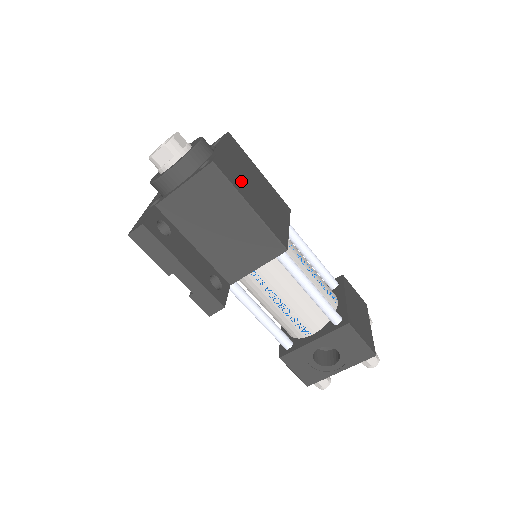
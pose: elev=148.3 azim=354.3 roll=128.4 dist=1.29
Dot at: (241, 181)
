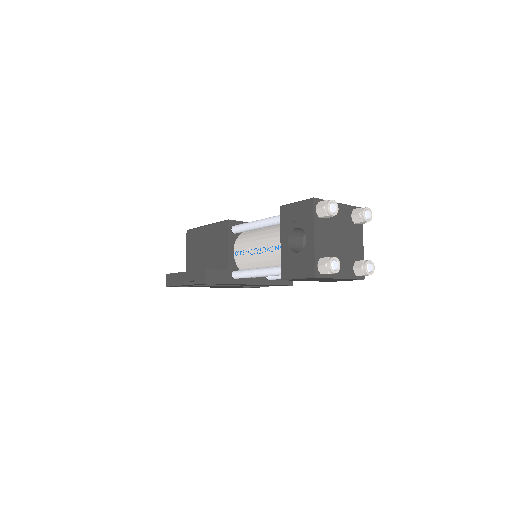
Dot at: occluded
